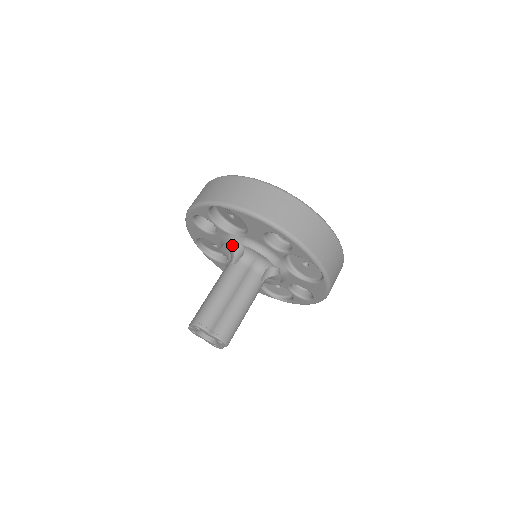
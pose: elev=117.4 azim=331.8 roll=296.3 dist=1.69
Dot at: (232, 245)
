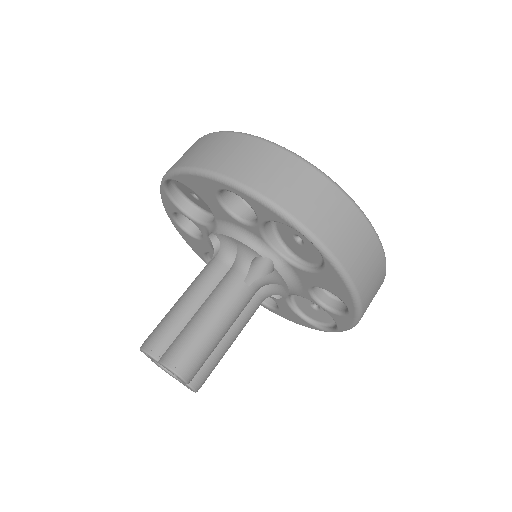
Dot at: (210, 240)
